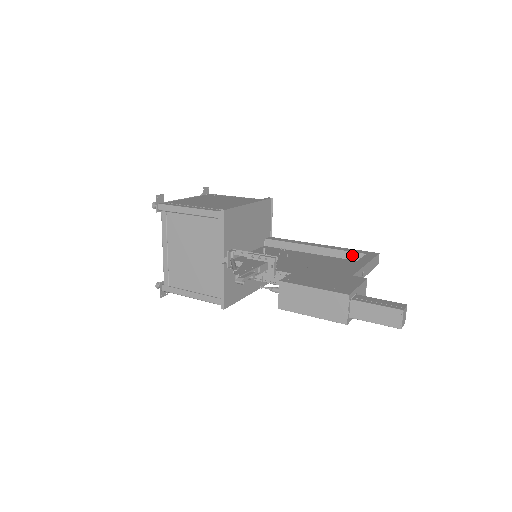
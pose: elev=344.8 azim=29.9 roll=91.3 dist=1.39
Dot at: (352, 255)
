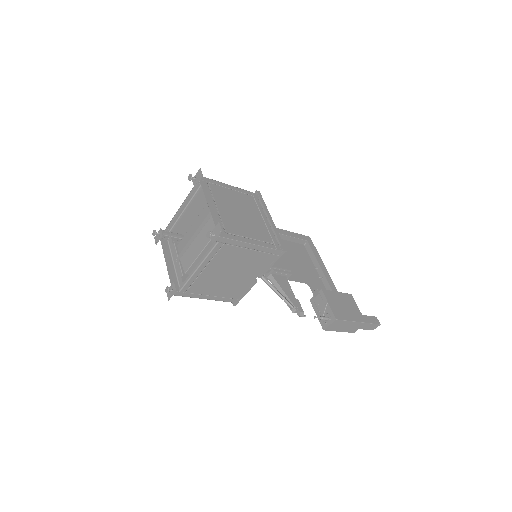
Dot at: (298, 240)
